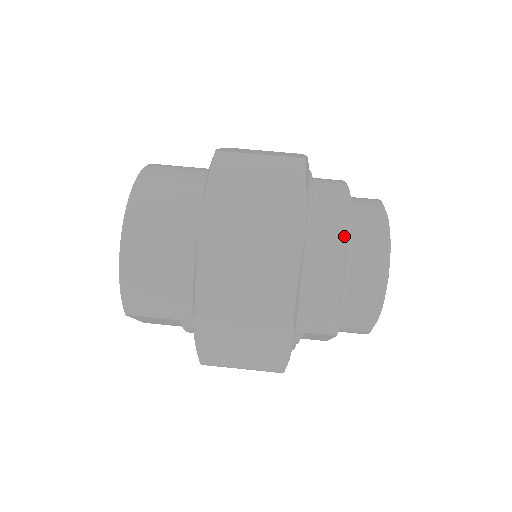
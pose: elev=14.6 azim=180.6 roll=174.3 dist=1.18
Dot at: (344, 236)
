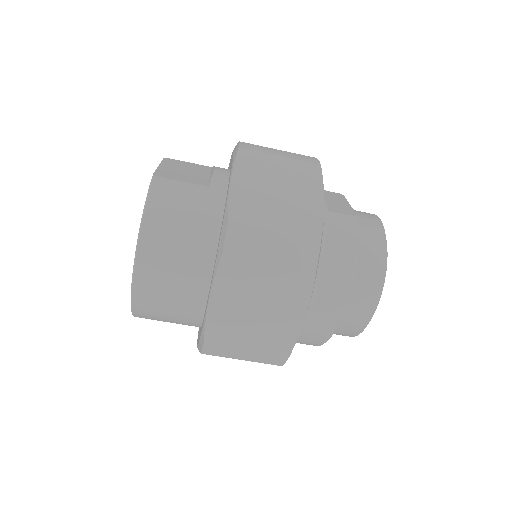
Dot at: (339, 308)
